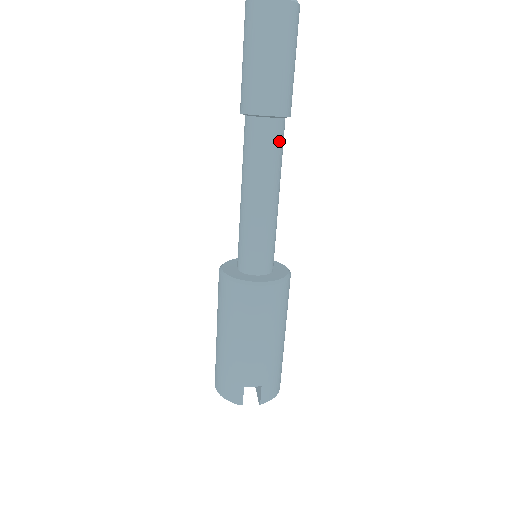
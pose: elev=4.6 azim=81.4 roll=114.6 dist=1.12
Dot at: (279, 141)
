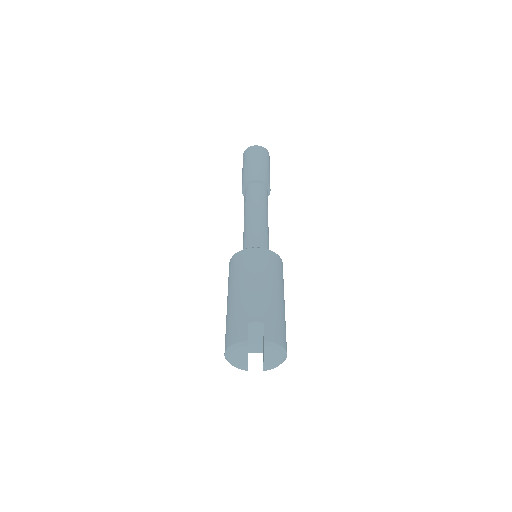
Dot at: (264, 194)
